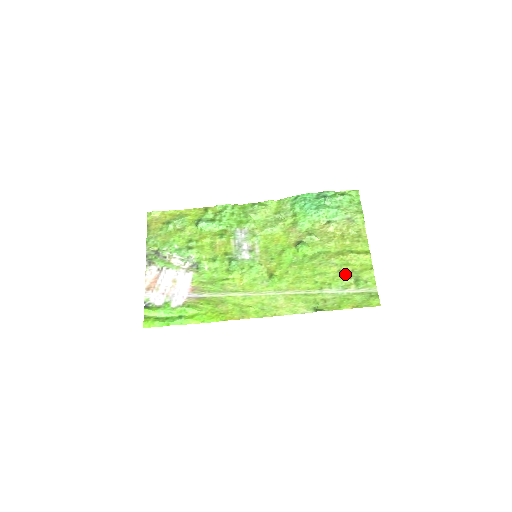
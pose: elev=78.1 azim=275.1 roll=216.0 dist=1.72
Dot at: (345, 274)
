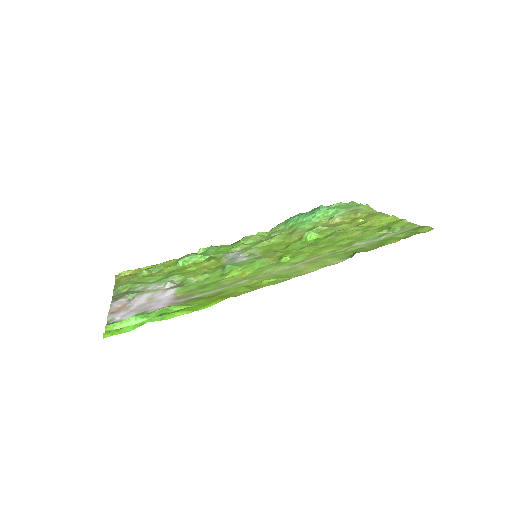
Dot at: (373, 231)
